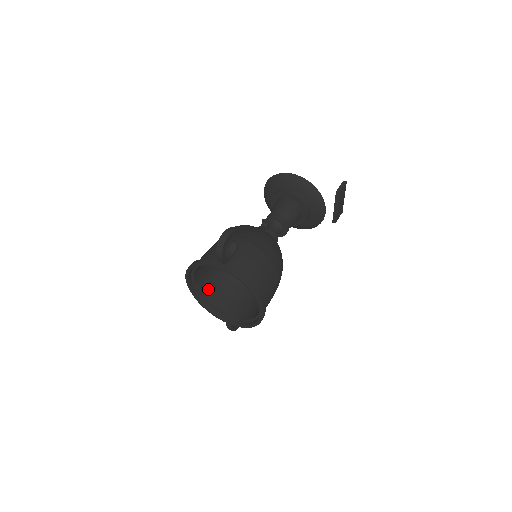
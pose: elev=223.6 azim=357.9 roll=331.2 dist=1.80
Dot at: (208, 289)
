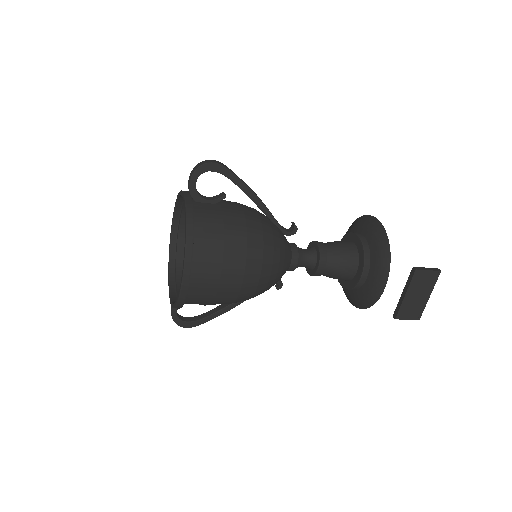
Dot at: occluded
